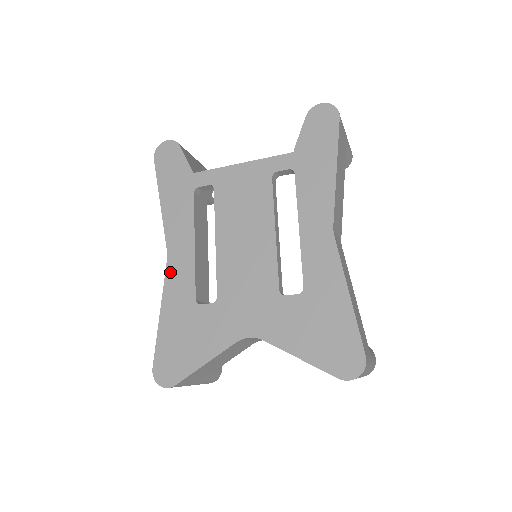
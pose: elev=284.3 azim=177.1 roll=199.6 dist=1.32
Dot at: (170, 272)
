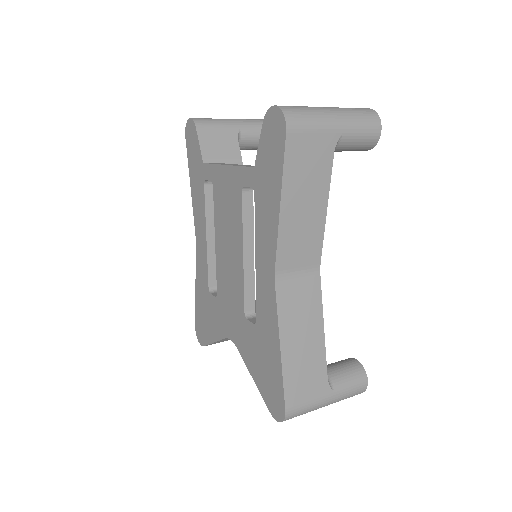
Dot at: (197, 255)
